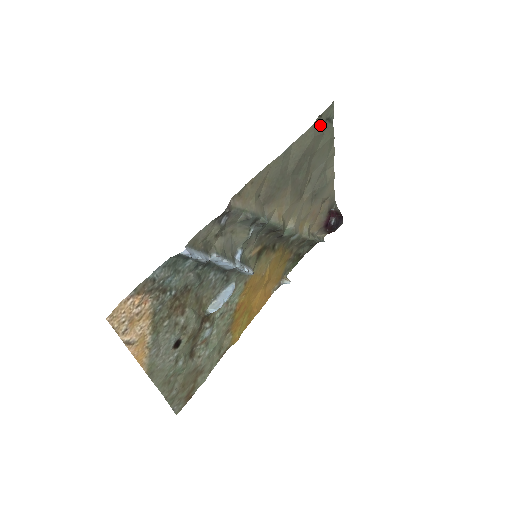
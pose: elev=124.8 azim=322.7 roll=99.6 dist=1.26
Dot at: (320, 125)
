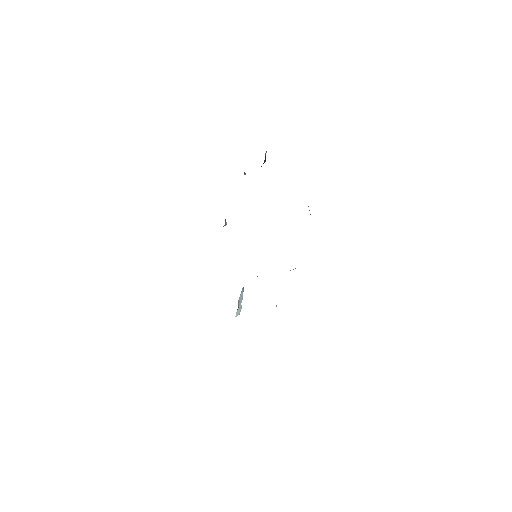
Dot at: occluded
